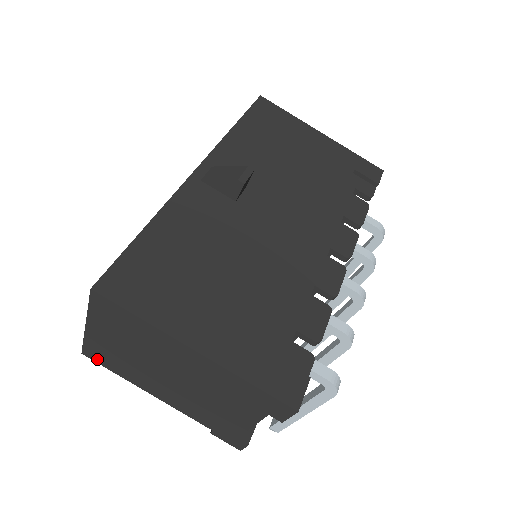
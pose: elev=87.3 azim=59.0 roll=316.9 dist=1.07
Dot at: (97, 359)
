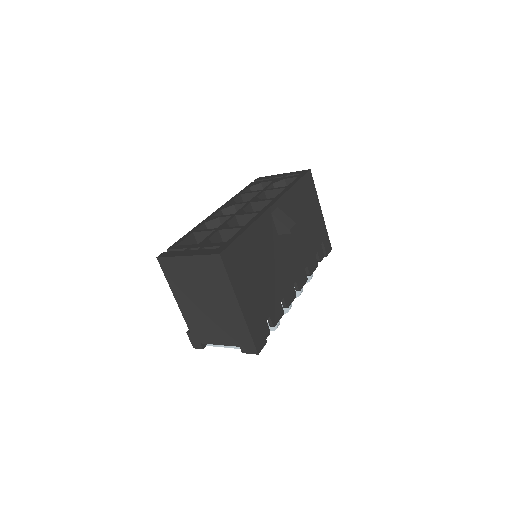
Dot at: (164, 266)
